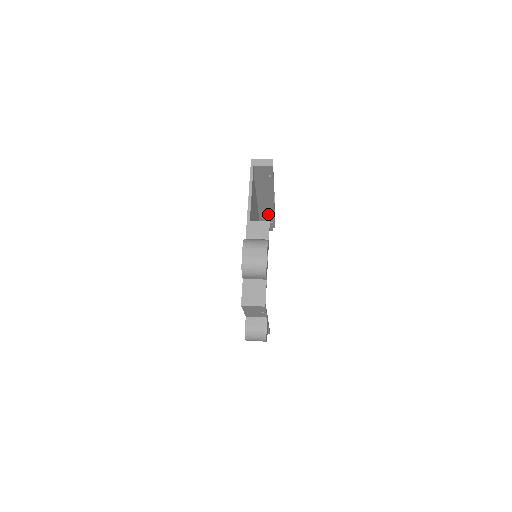
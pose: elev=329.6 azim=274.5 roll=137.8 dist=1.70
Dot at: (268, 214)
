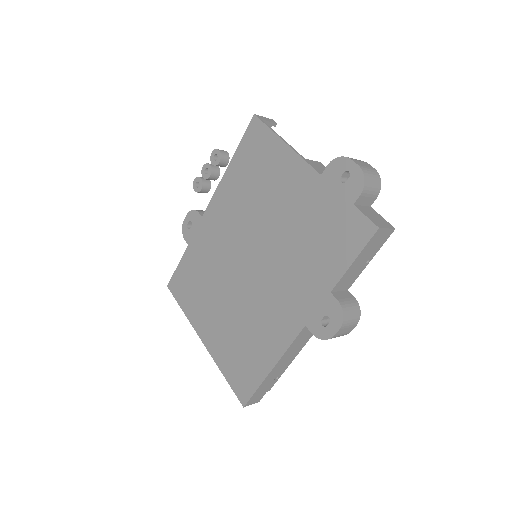
Dot at: occluded
